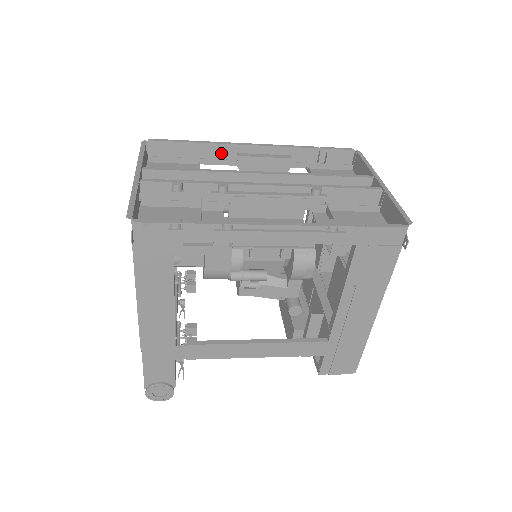
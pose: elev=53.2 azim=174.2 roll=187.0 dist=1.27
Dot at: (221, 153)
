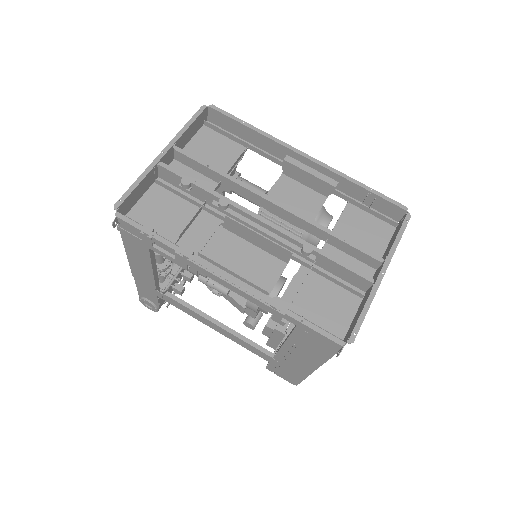
Dot at: (272, 147)
